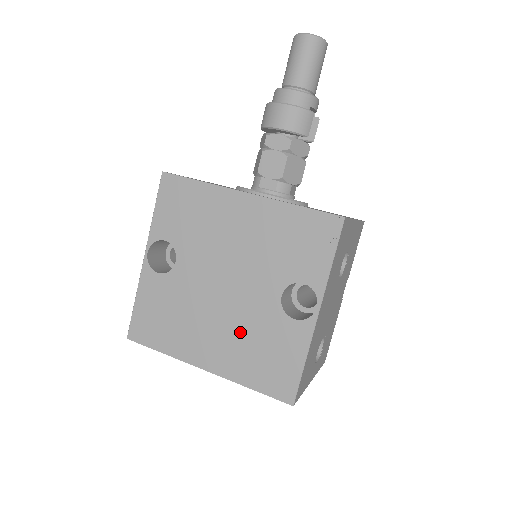
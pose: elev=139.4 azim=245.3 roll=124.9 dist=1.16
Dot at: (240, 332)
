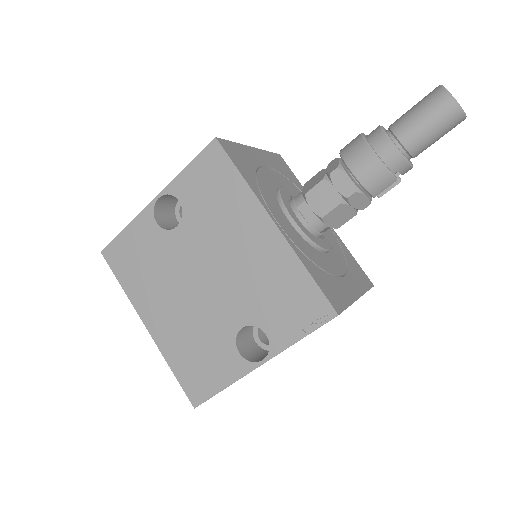
Dot at: (191, 325)
